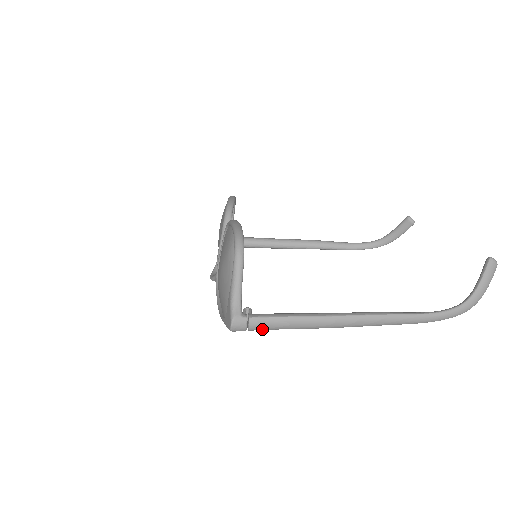
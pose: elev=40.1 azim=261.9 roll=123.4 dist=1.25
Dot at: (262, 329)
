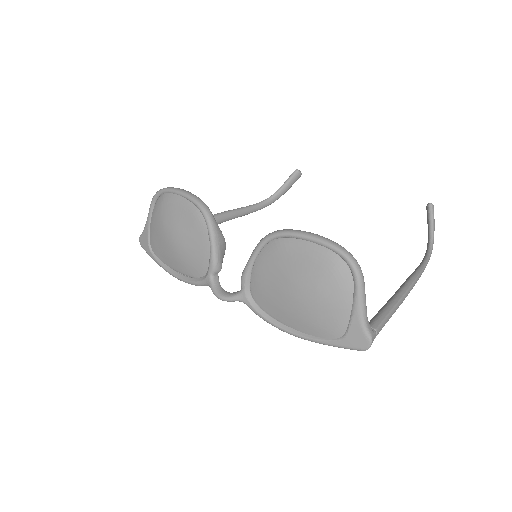
Dot at: occluded
